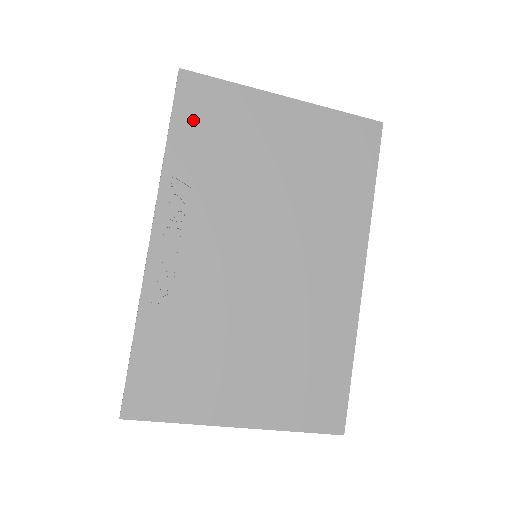
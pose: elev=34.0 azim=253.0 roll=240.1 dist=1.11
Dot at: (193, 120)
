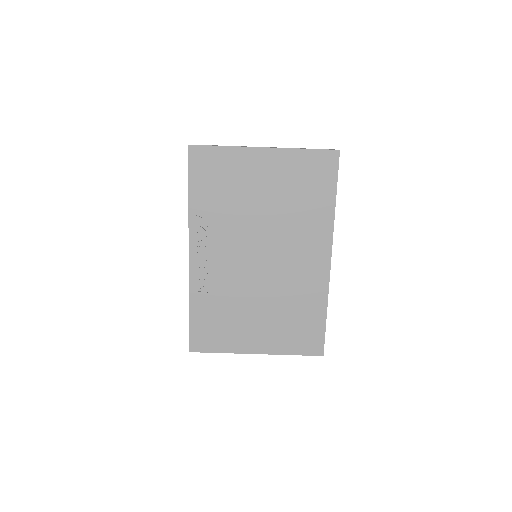
Dot at: (202, 178)
